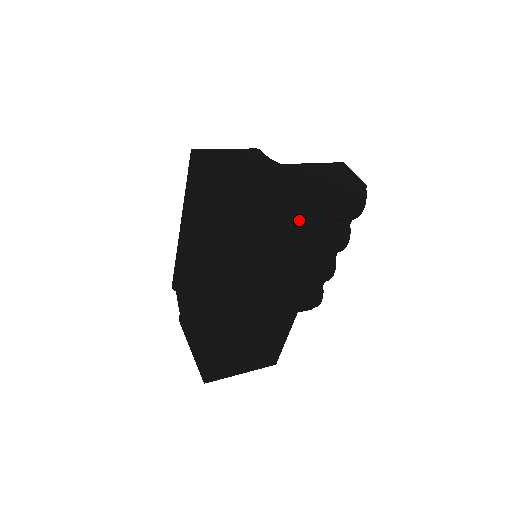
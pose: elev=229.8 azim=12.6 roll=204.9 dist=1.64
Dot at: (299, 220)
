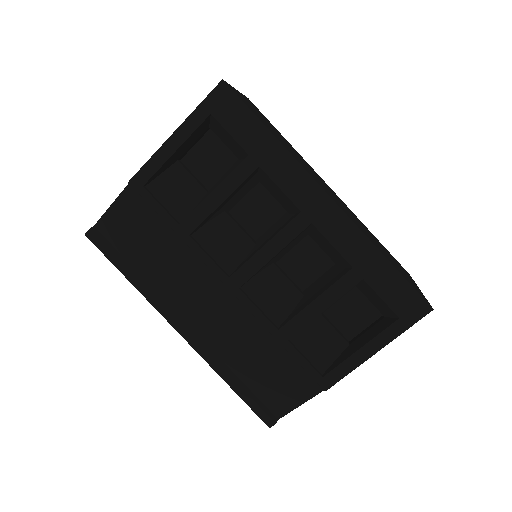
Dot at: occluded
